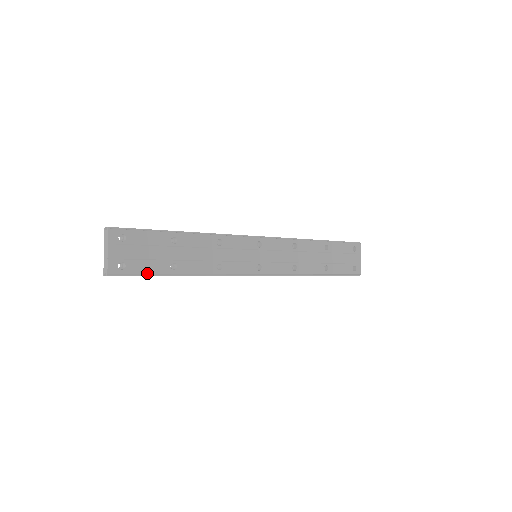
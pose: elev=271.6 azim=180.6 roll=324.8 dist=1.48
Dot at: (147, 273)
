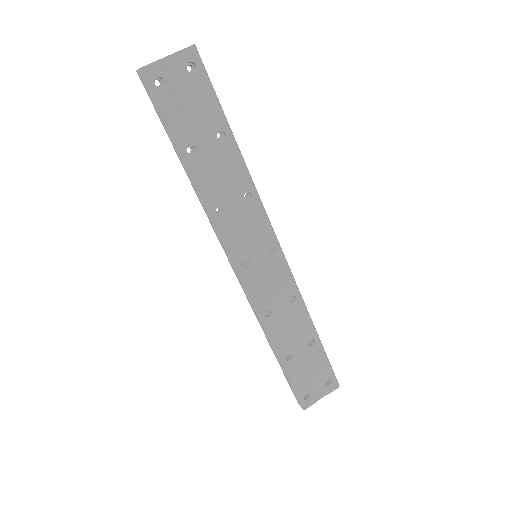
Dot at: (167, 119)
